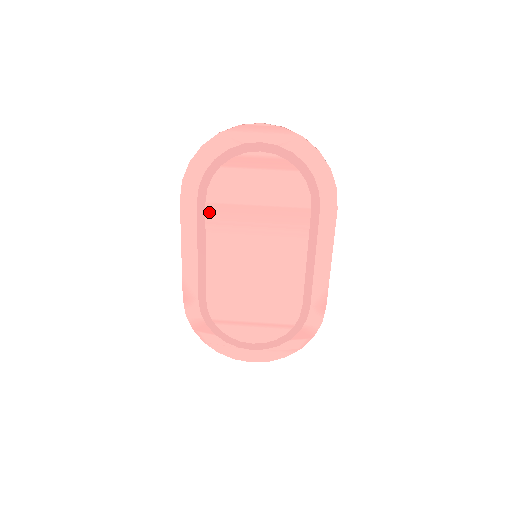
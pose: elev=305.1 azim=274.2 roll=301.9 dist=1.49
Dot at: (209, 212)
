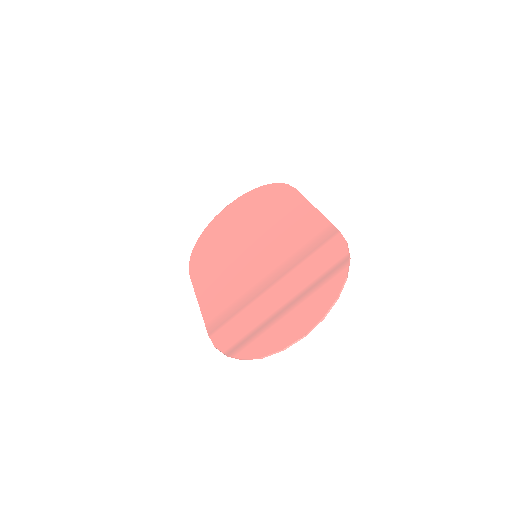
Dot at: (230, 311)
